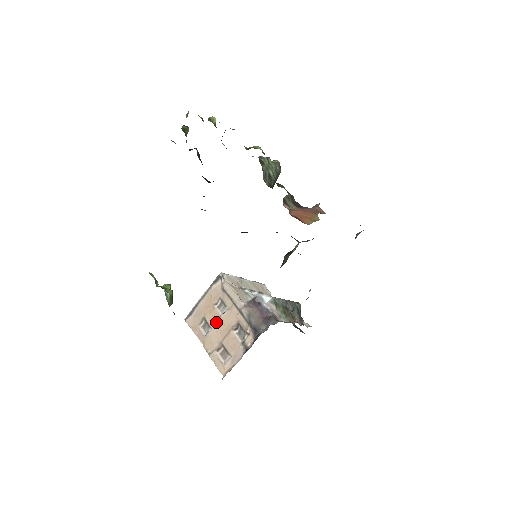
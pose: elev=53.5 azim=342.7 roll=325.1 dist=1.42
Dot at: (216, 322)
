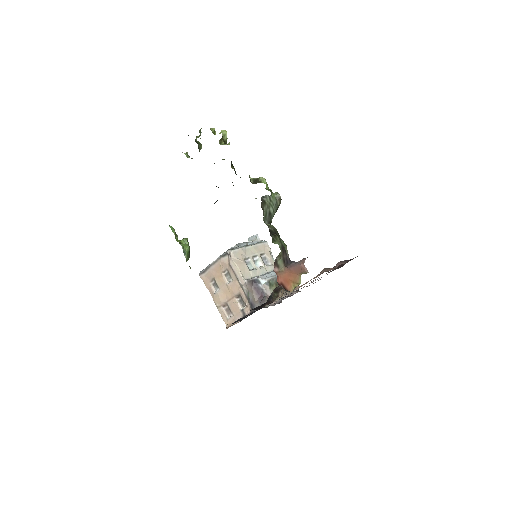
Dot at: (223, 286)
